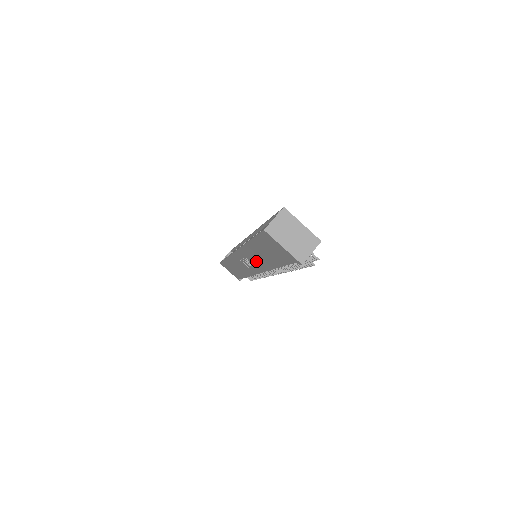
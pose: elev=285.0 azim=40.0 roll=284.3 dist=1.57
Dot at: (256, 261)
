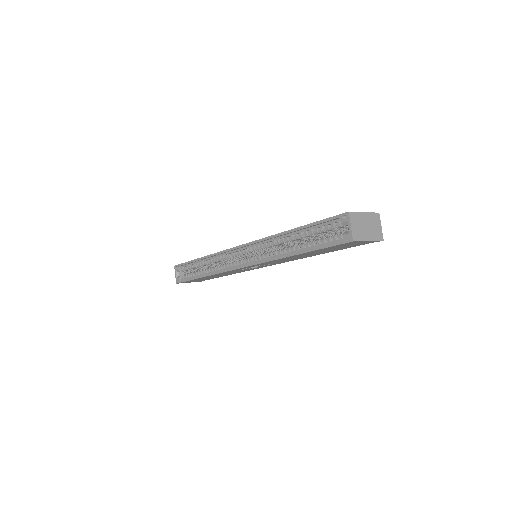
Dot at: (282, 261)
